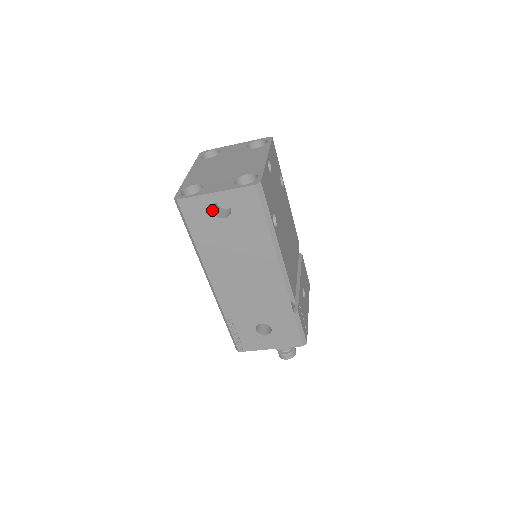
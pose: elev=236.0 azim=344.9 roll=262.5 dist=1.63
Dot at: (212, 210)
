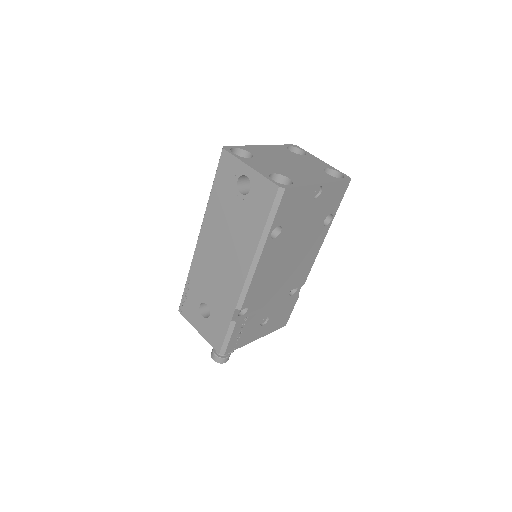
Dot at: (238, 179)
